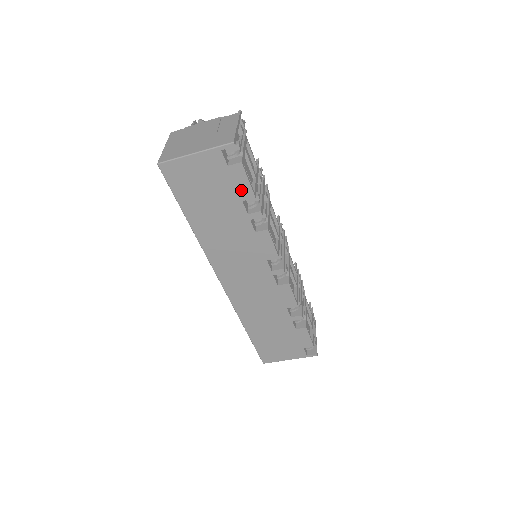
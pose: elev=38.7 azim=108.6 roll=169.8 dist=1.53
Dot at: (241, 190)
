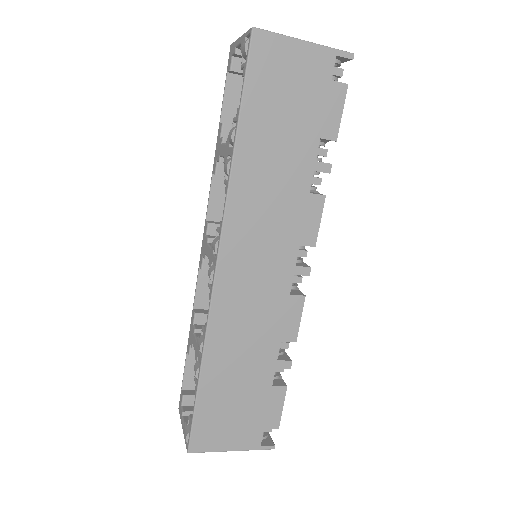
Dot at: (327, 122)
